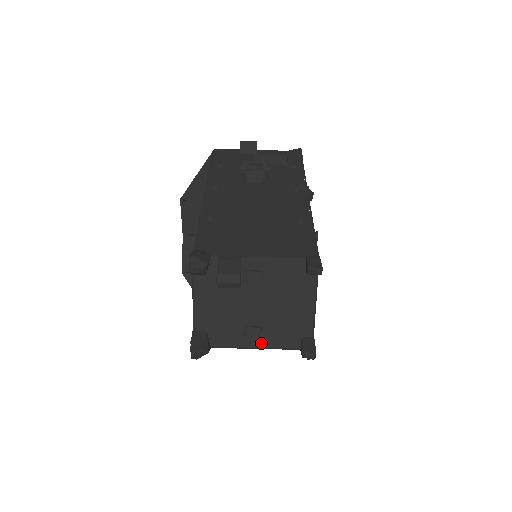
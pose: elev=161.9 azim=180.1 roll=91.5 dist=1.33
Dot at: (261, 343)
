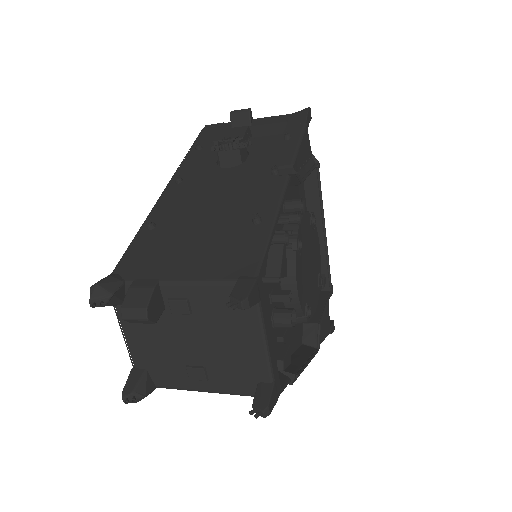
Dot at: (210, 386)
